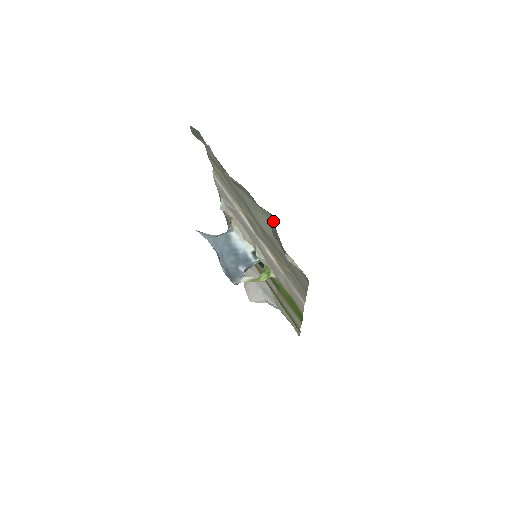
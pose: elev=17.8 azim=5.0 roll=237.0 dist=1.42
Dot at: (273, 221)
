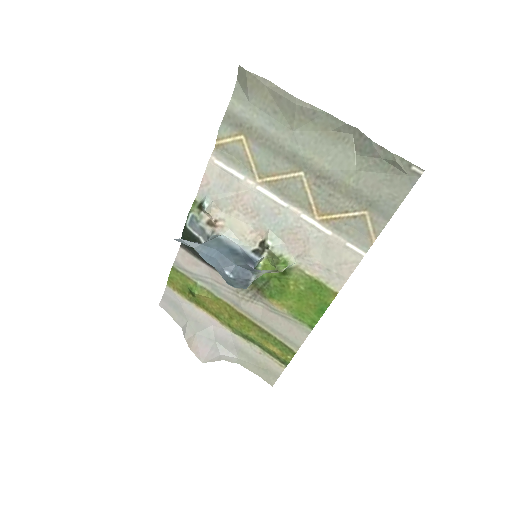
Dot at: (355, 142)
